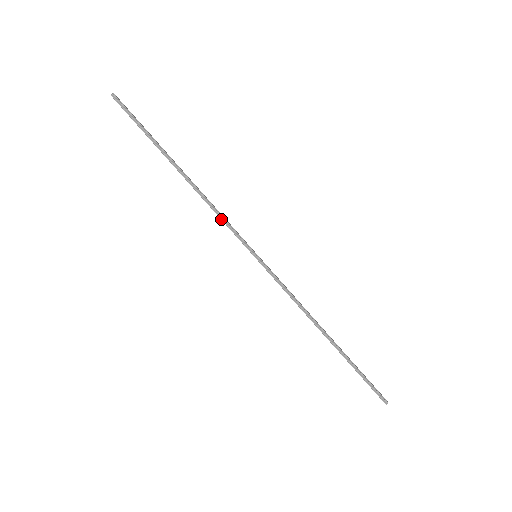
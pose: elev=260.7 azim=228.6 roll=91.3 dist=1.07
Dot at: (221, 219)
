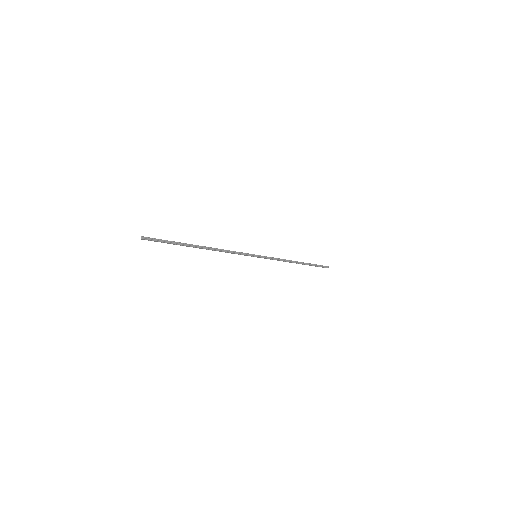
Dot at: (234, 253)
